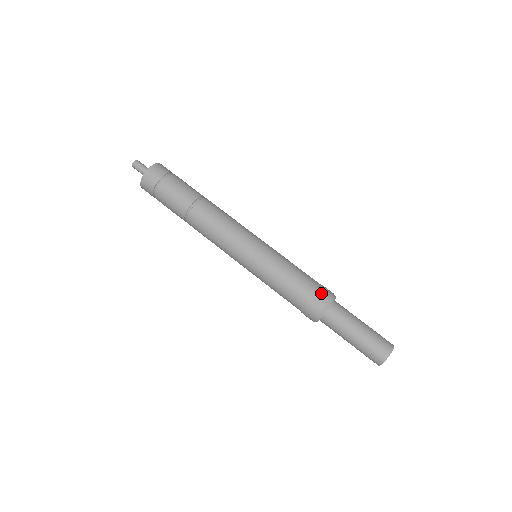
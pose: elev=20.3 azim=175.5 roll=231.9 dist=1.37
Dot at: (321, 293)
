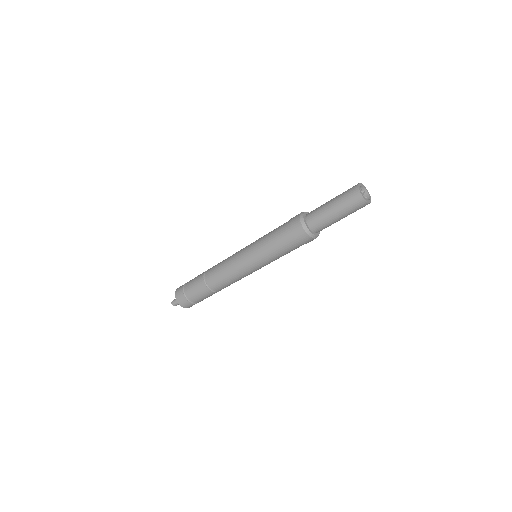
Dot at: (293, 224)
